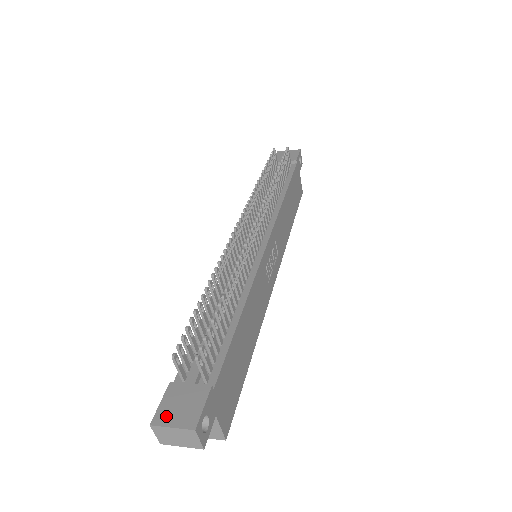
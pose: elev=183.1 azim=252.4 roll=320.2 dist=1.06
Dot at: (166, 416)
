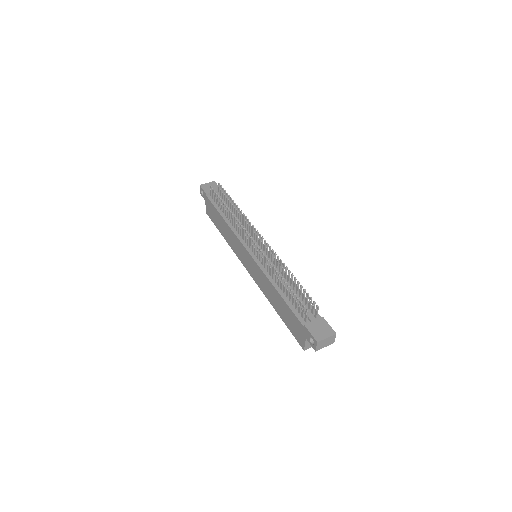
Dot at: (319, 336)
